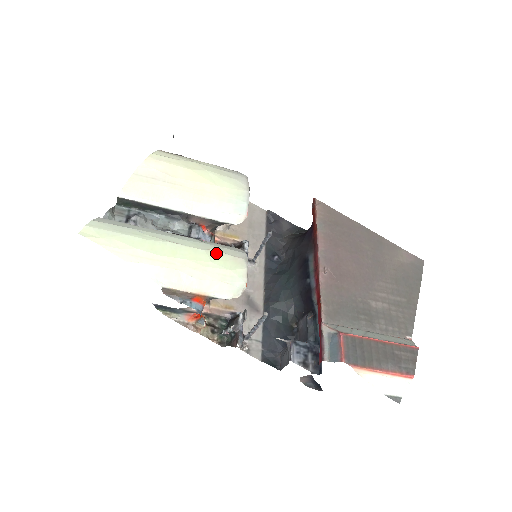
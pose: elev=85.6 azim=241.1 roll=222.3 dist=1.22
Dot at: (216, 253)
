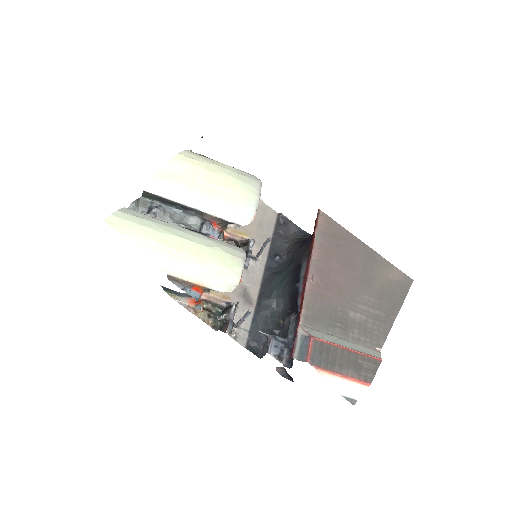
Dot at: (218, 251)
